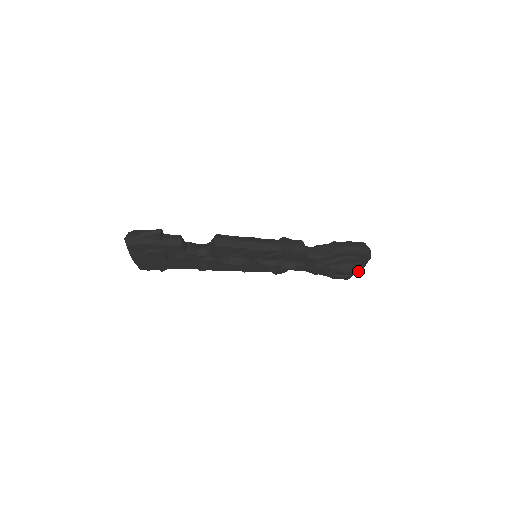
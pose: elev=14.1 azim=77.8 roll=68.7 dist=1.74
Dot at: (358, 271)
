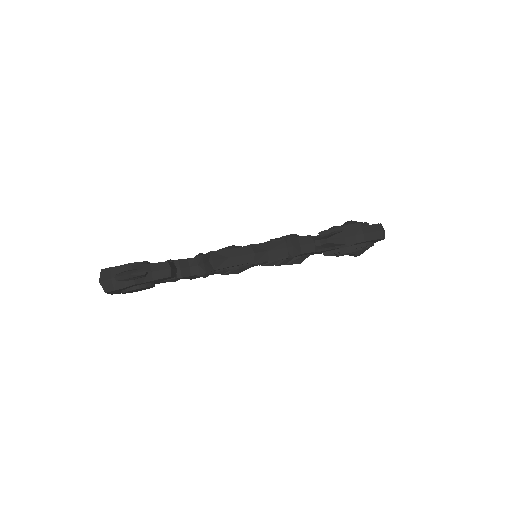
Dot at: occluded
